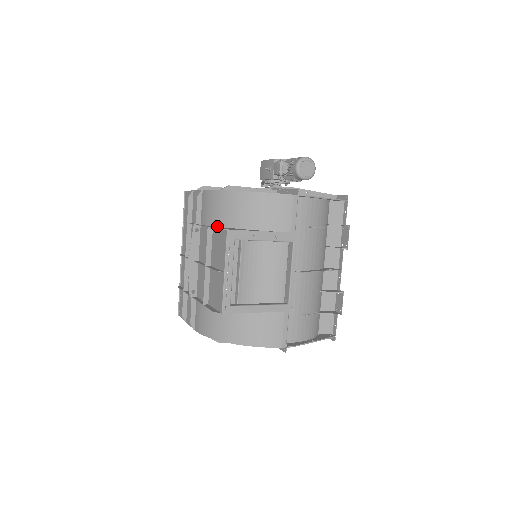
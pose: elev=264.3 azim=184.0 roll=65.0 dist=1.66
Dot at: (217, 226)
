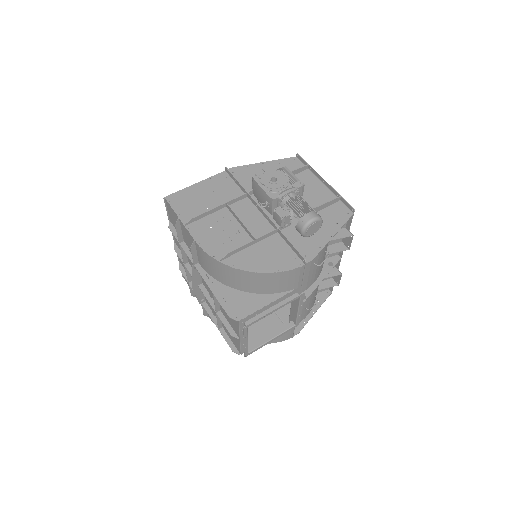
Dot at: (220, 282)
